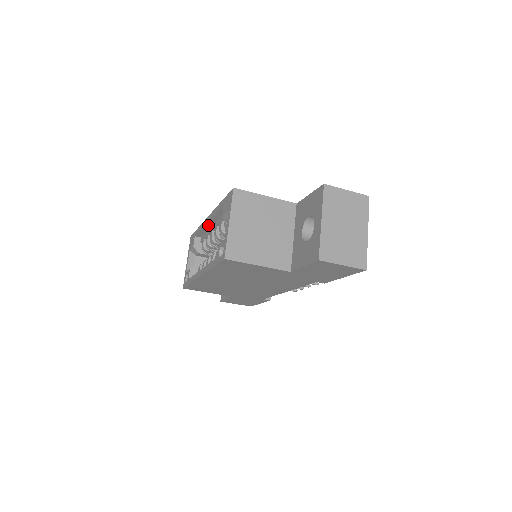
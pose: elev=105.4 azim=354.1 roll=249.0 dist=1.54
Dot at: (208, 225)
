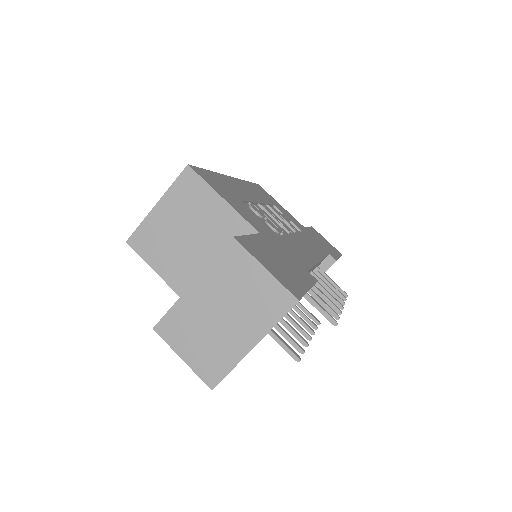
Dot at: occluded
